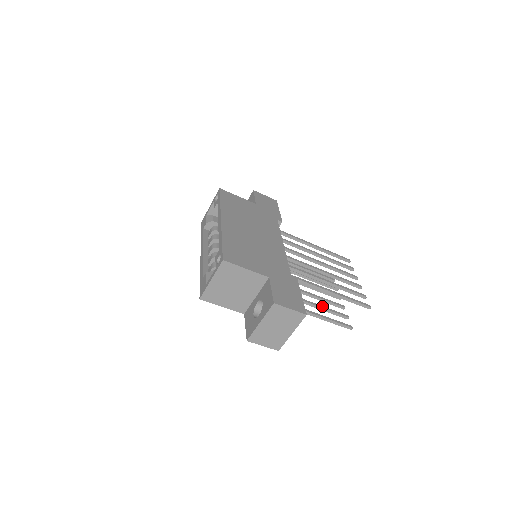
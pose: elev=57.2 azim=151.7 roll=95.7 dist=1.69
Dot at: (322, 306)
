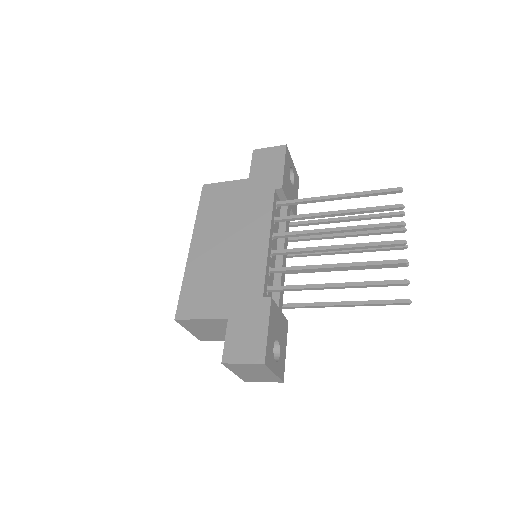
Dot at: occluded
